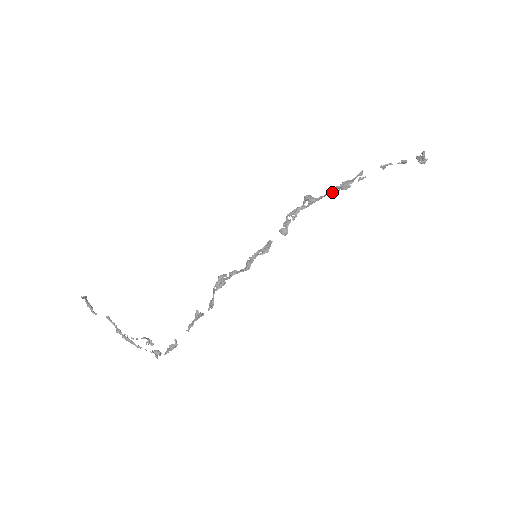
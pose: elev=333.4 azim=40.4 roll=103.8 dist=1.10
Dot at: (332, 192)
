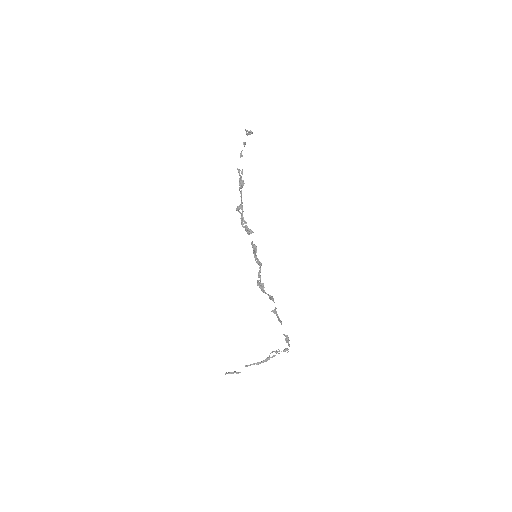
Dot at: (241, 193)
